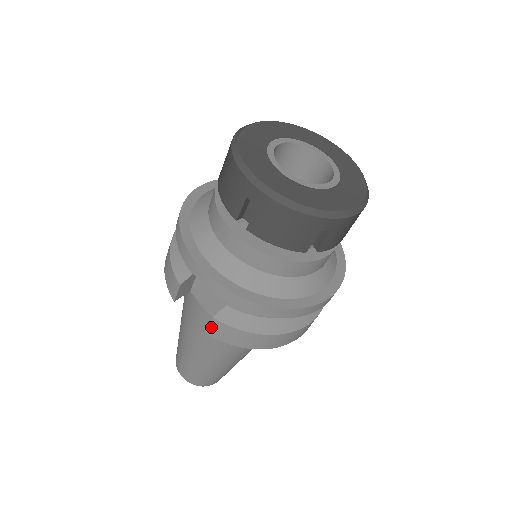
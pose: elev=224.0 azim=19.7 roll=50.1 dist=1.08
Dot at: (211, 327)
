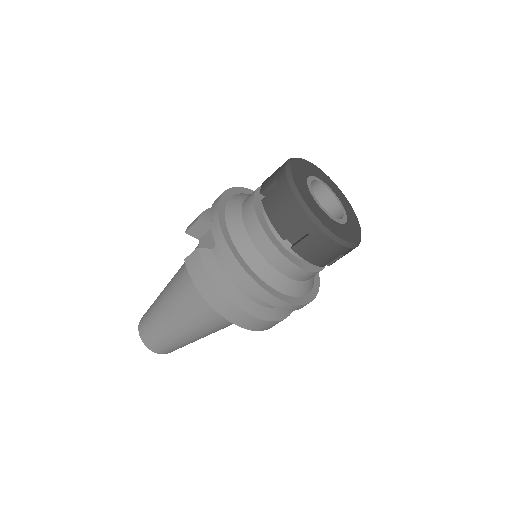
Dot at: (191, 255)
